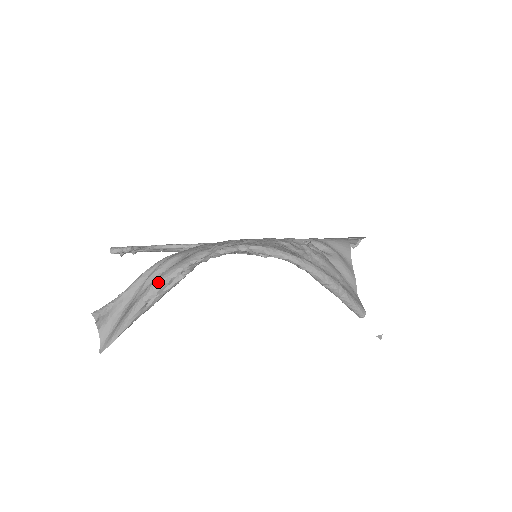
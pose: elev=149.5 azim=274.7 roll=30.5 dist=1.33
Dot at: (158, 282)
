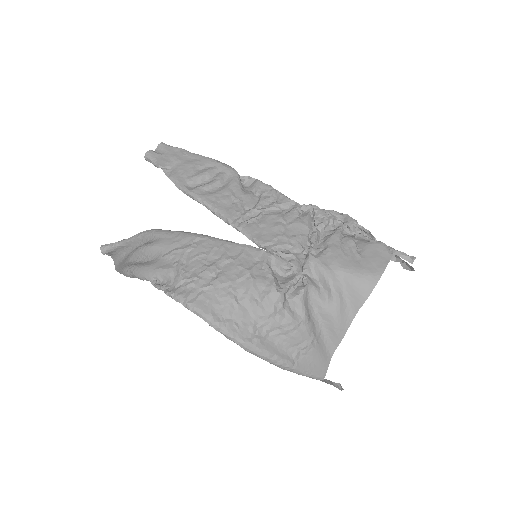
Dot at: (132, 273)
